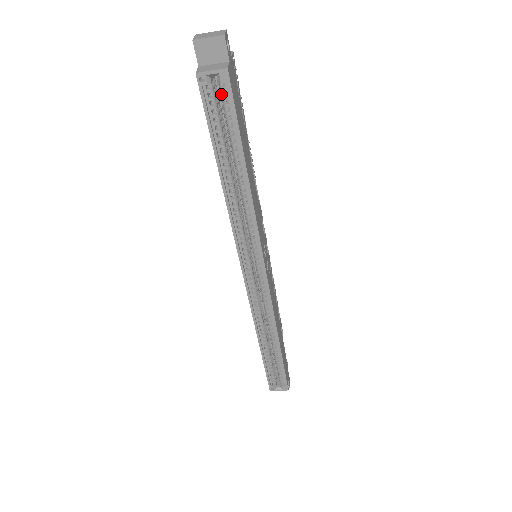
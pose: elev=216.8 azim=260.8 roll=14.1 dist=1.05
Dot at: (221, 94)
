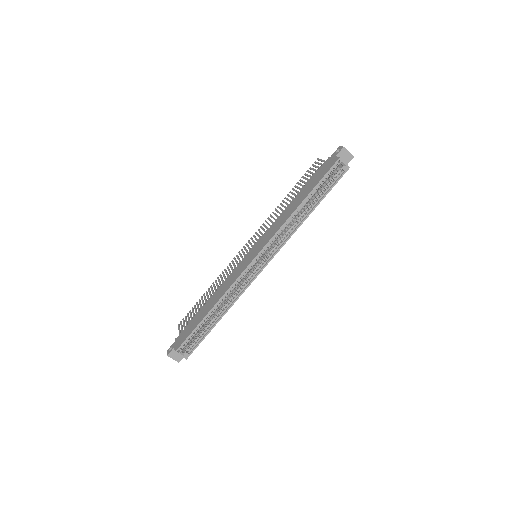
Dot at: (336, 173)
